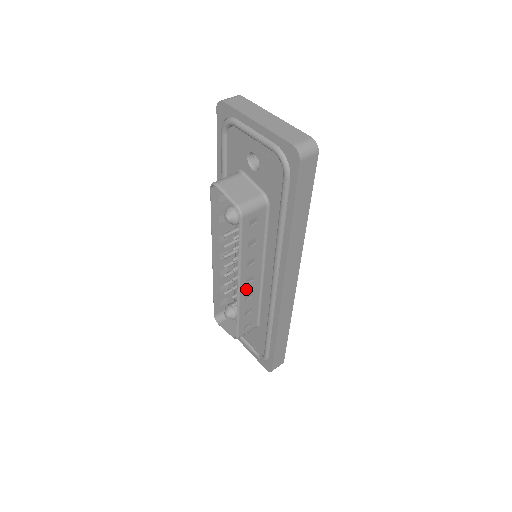
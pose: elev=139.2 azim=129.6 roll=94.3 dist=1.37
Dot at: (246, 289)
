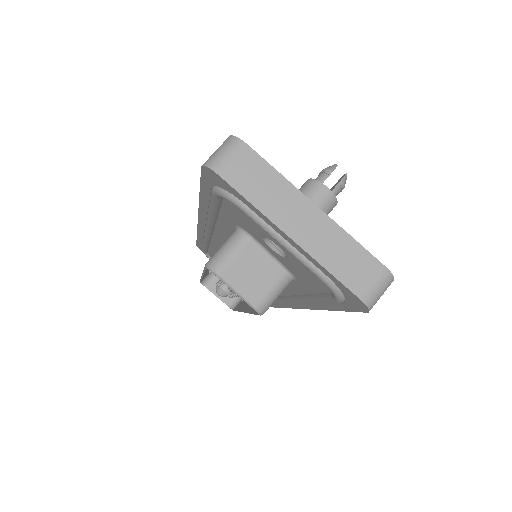
Dot at: occluded
